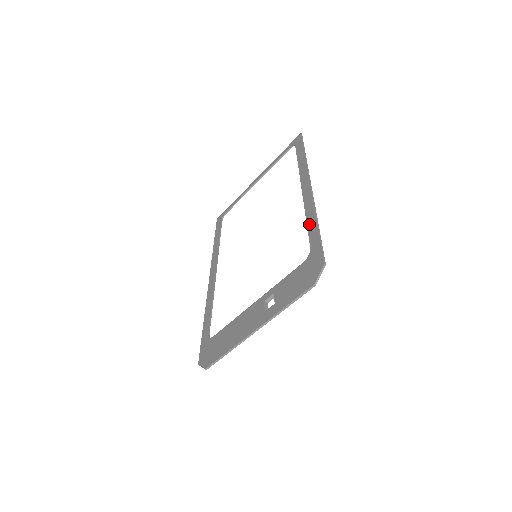
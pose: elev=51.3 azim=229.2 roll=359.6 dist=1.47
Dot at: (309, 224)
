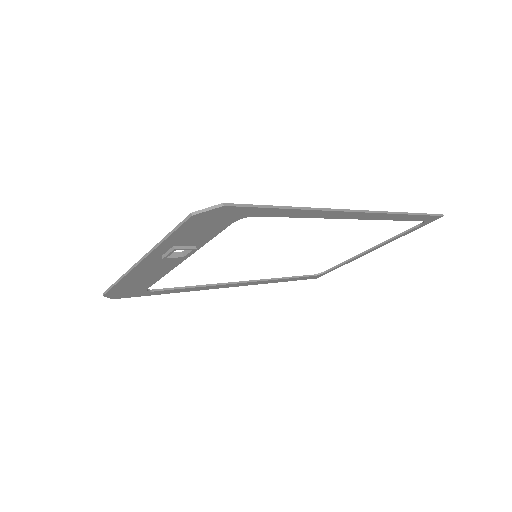
Dot at: occluded
